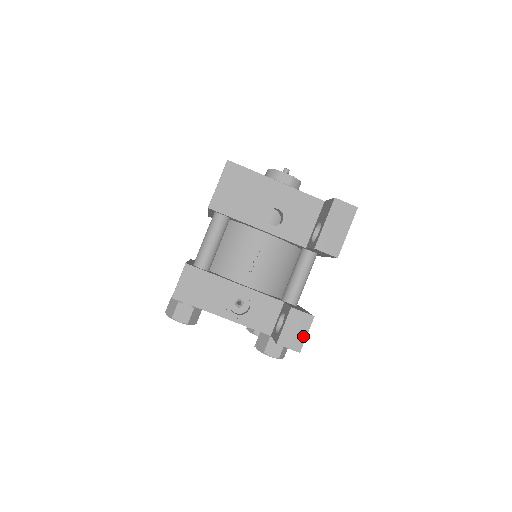
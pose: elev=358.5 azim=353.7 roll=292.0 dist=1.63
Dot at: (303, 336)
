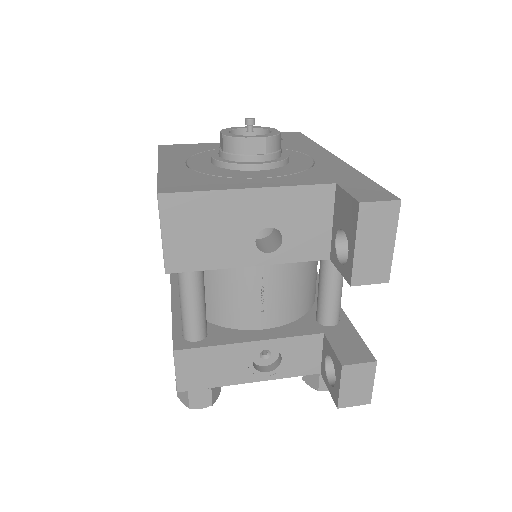
Dot at: (369, 387)
